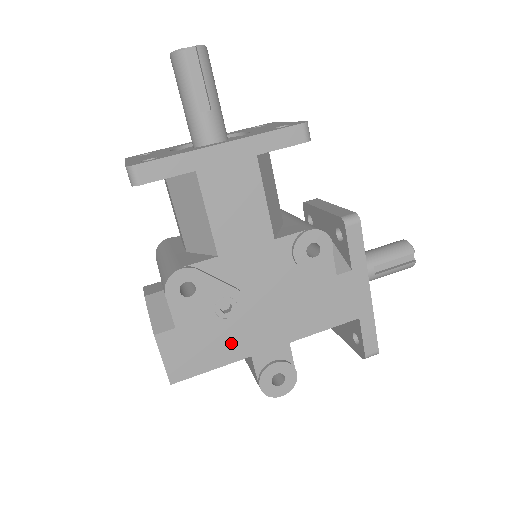
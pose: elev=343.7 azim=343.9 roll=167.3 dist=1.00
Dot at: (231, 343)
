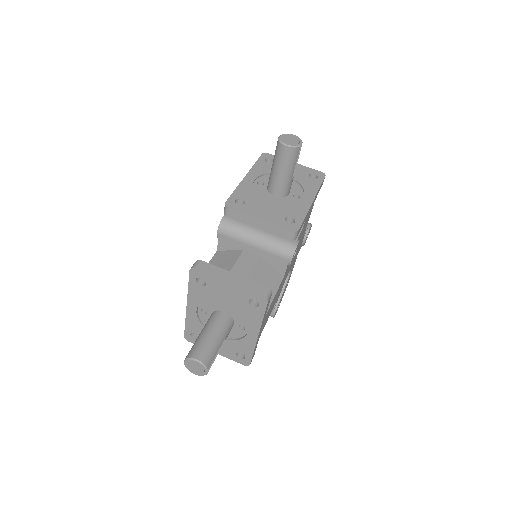
Dot at: occluded
